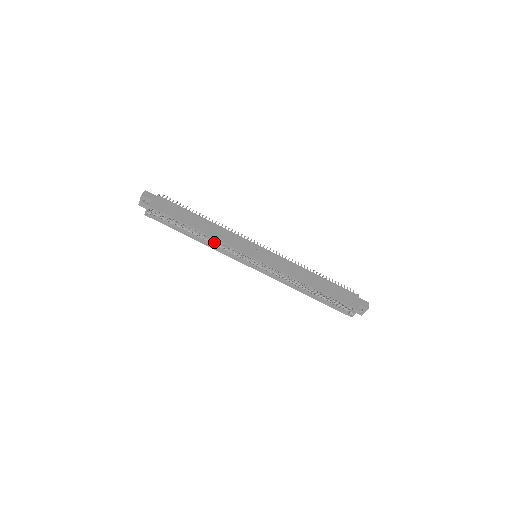
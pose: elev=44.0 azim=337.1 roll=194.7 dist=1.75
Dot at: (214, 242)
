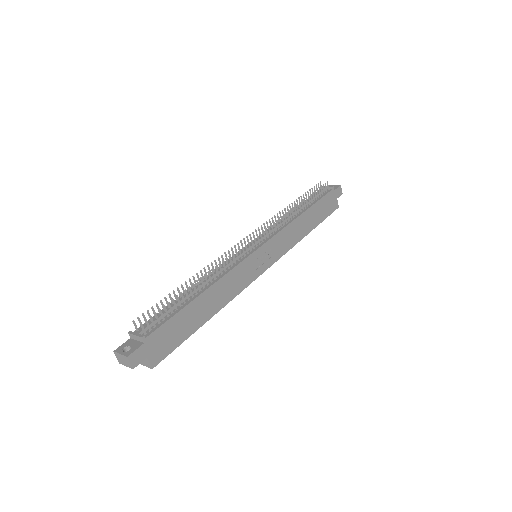
Dot at: occluded
